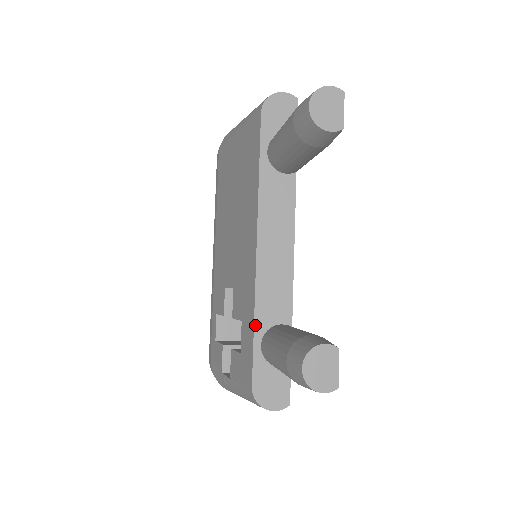
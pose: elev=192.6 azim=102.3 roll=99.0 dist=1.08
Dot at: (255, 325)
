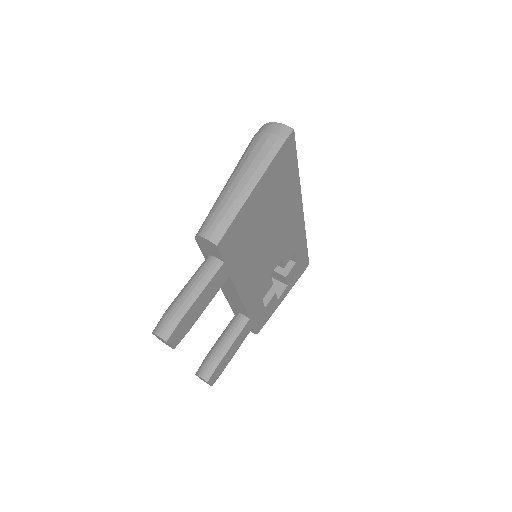
Dot at: (231, 308)
